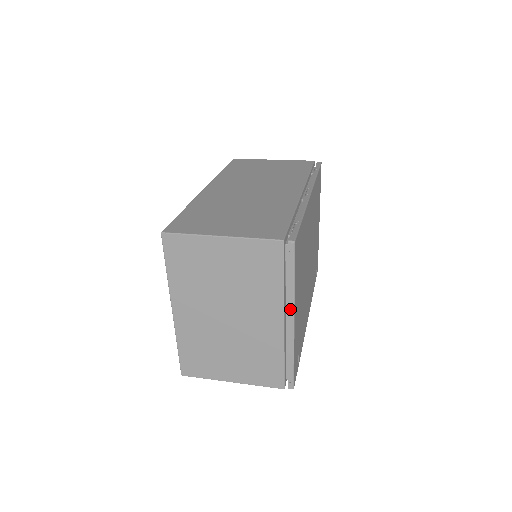
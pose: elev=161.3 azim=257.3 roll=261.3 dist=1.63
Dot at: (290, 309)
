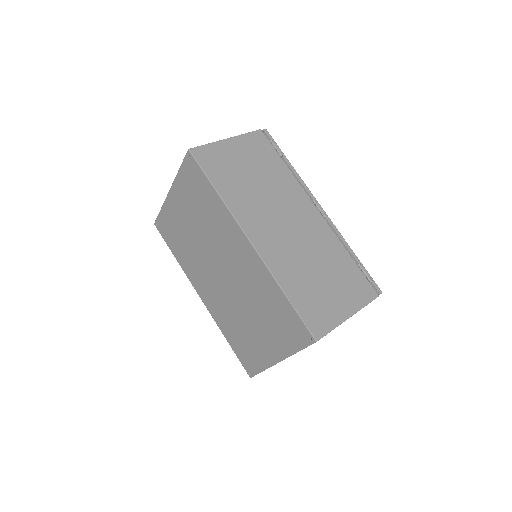
Dot at: occluded
